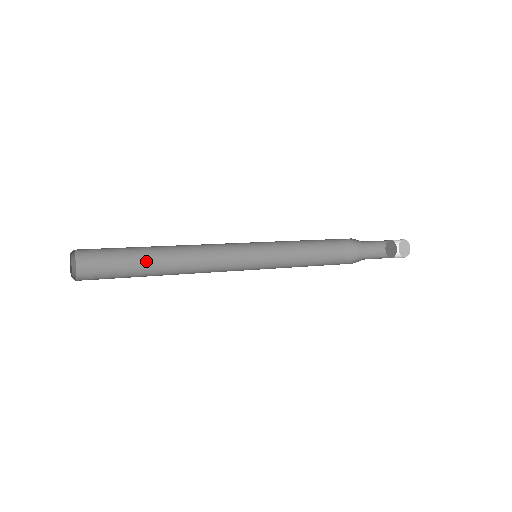
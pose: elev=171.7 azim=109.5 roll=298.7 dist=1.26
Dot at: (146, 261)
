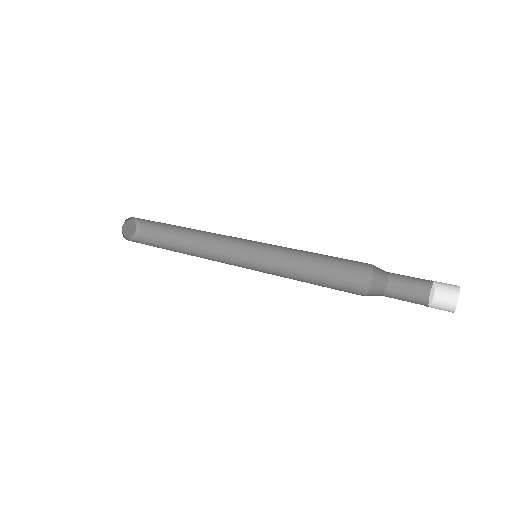
Dot at: (181, 235)
